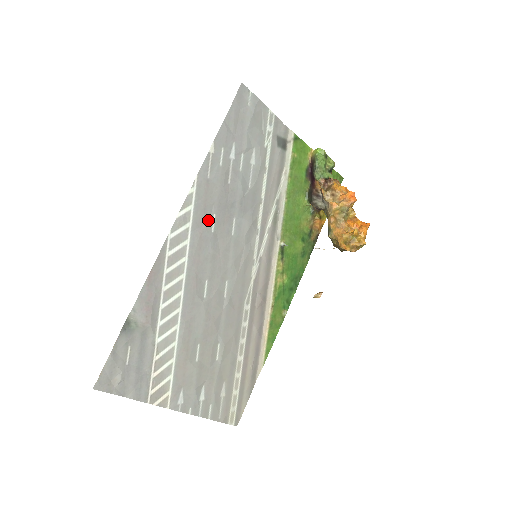
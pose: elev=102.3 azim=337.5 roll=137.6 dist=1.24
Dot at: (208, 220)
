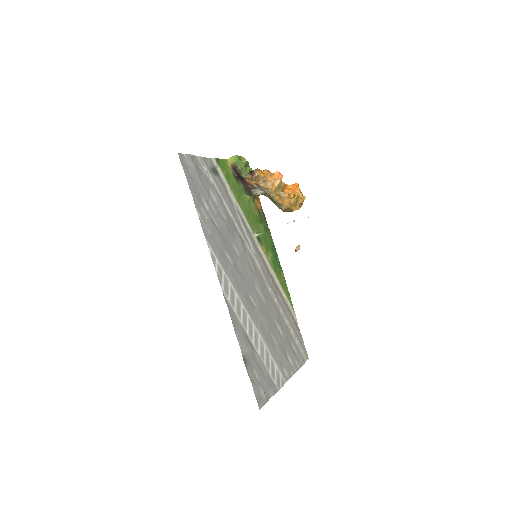
Dot at: (226, 260)
